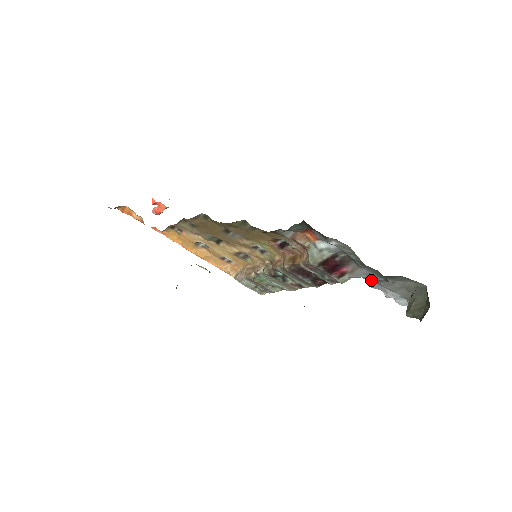
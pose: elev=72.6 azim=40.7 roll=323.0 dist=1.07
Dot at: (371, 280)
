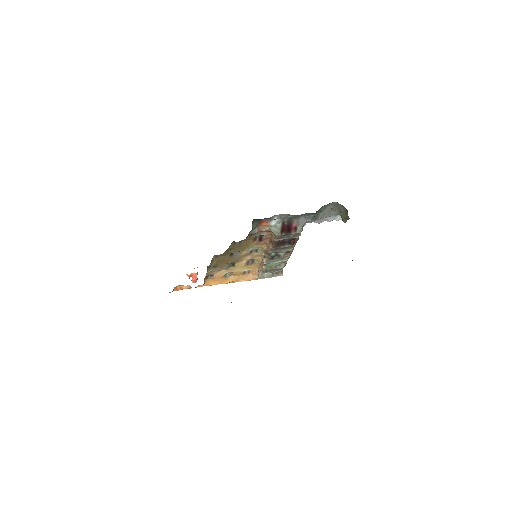
Dot at: (314, 220)
